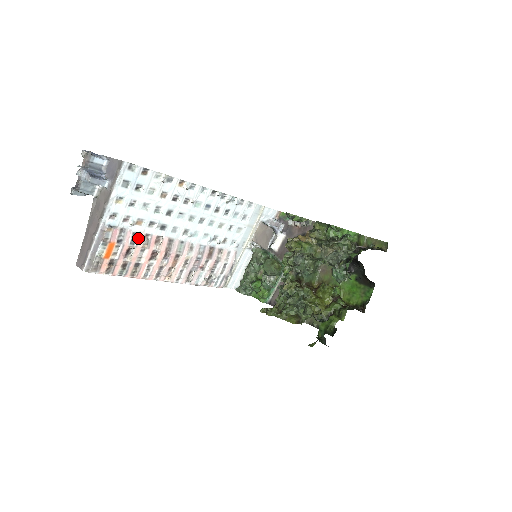
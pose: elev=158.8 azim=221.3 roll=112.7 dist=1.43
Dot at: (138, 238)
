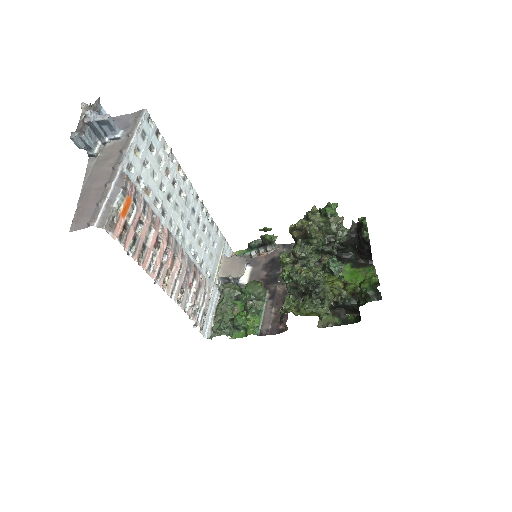
Dot at: (147, 210)
